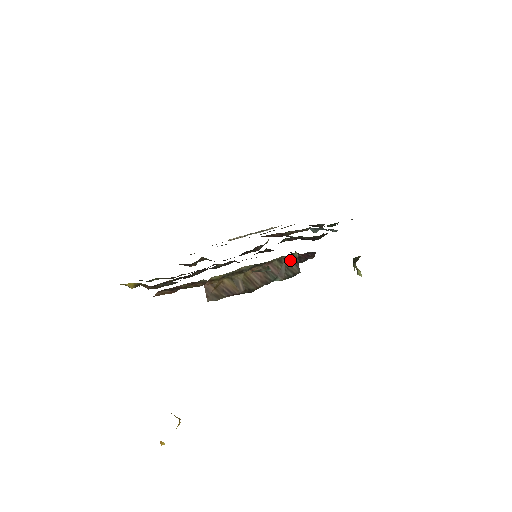
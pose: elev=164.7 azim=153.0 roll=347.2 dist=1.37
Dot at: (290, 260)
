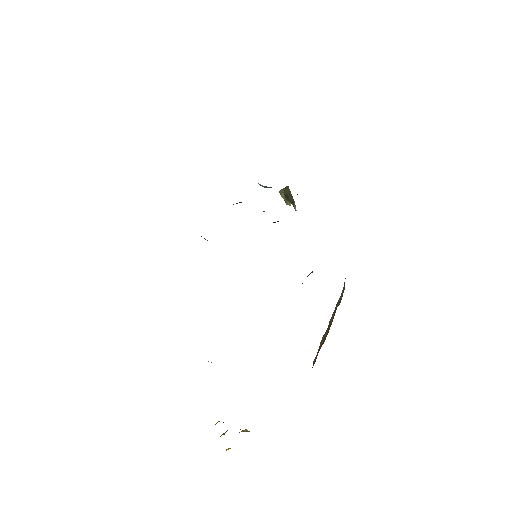
Dot at: occluded
